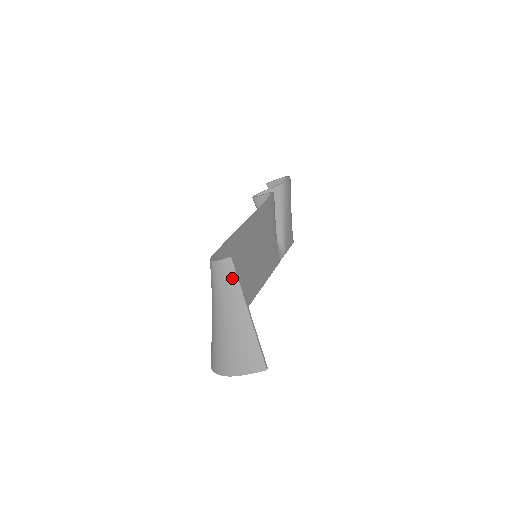
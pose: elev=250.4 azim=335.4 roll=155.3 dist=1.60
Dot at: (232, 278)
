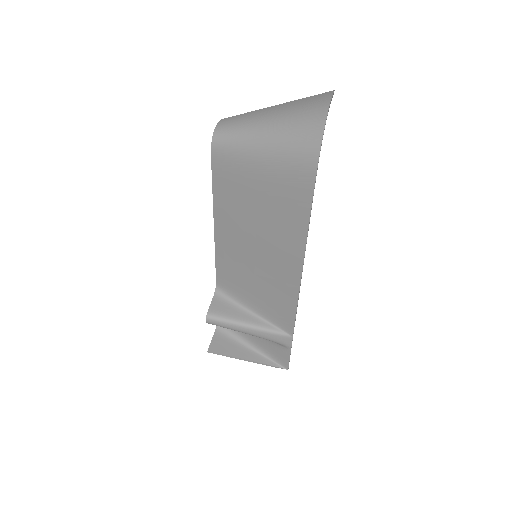
Dot at: (238, 116)
